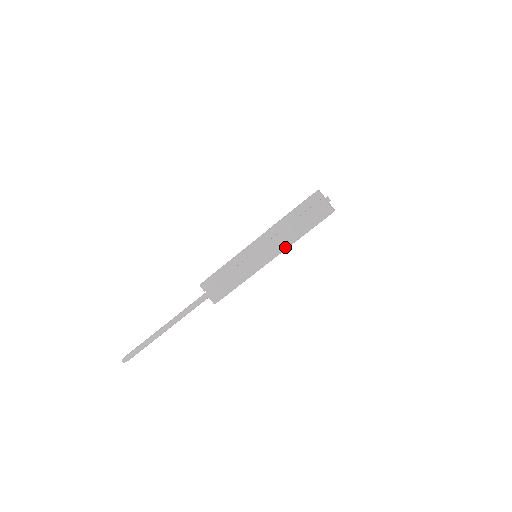
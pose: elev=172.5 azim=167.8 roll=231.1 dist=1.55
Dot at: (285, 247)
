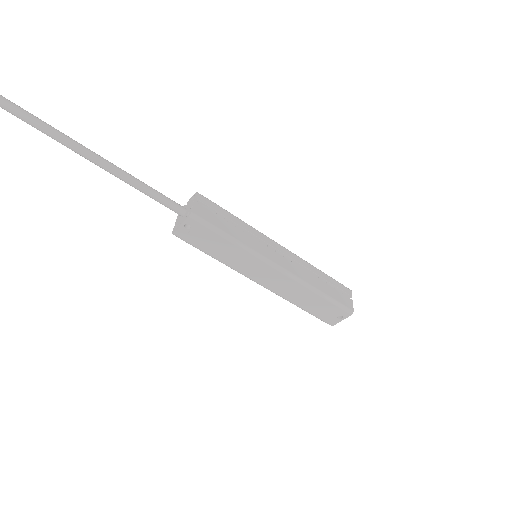
Dot at: (299, 278)
